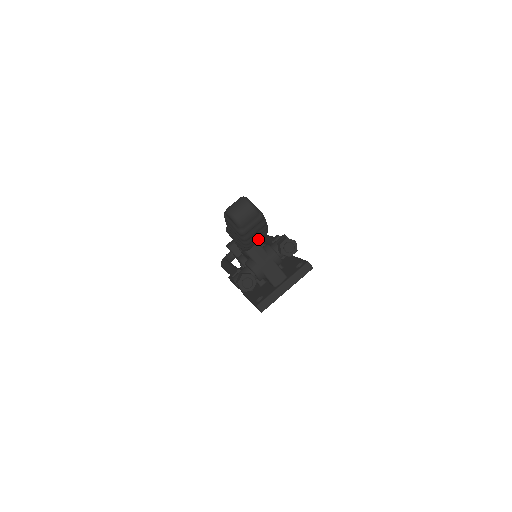
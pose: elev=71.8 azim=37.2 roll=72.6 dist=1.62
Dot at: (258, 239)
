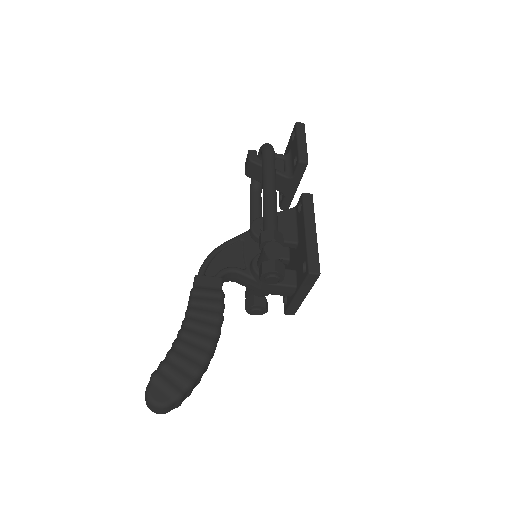
Dot at: (208, 365)
